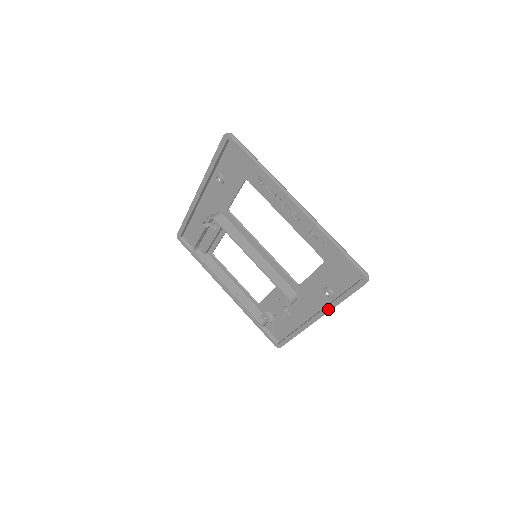
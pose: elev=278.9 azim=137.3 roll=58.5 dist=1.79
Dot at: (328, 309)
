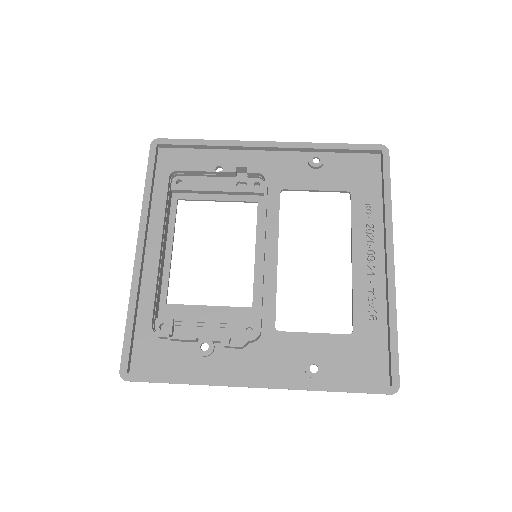
Dot at: (297, 386)
